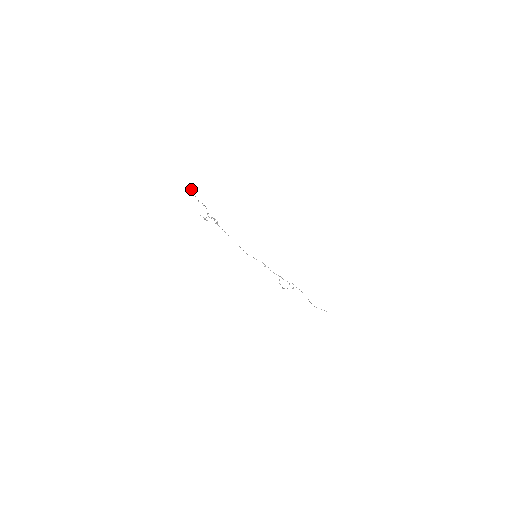
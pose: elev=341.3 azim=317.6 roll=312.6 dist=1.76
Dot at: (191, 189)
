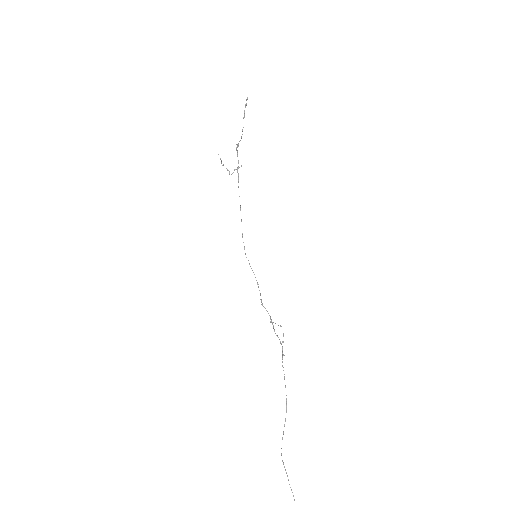
Dot at: (247, 98)
